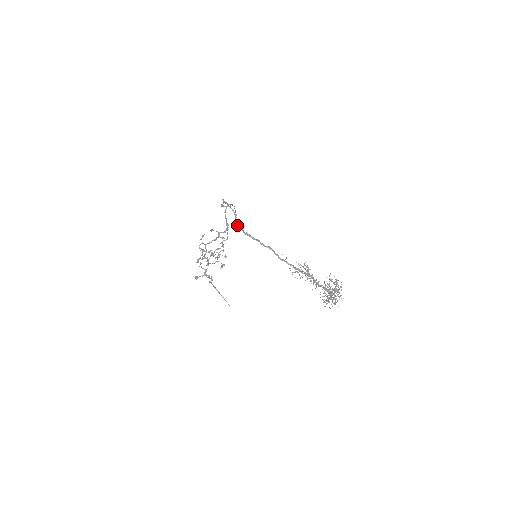
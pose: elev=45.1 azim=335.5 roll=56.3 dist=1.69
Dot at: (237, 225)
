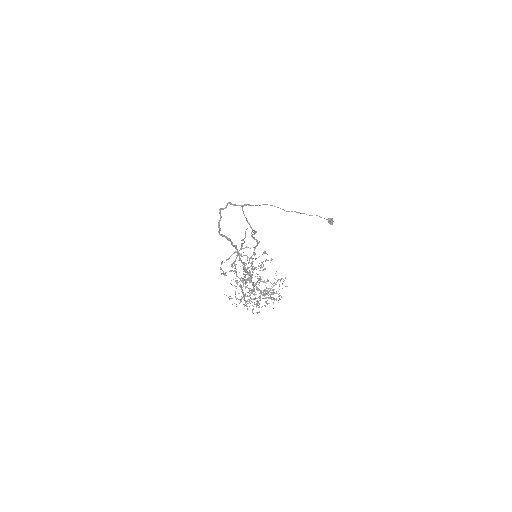
Dot at: (218, 227)
